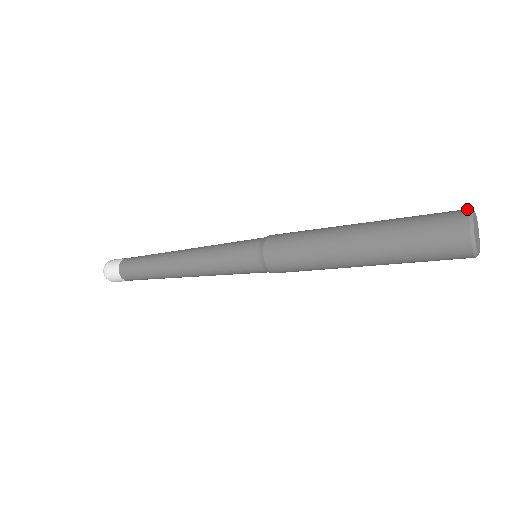
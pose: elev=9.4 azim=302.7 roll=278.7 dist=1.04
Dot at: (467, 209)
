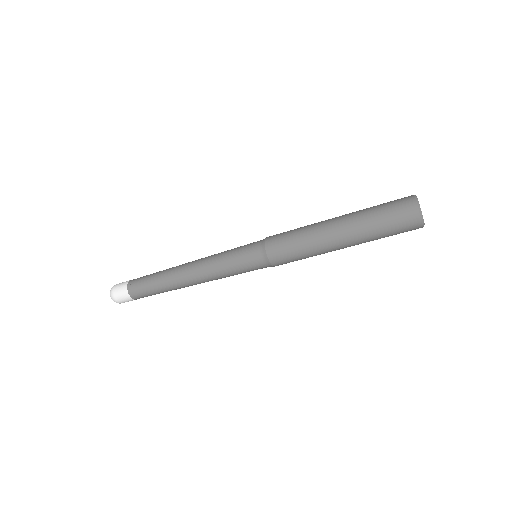
Dot at: occluded
